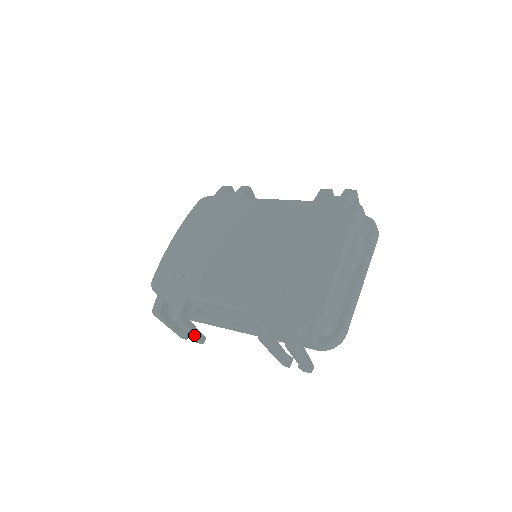
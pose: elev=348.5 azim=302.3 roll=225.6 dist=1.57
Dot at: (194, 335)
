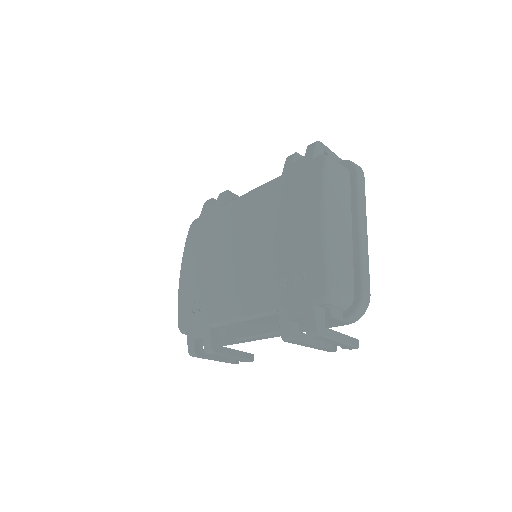
Dot at: (238, 358)
